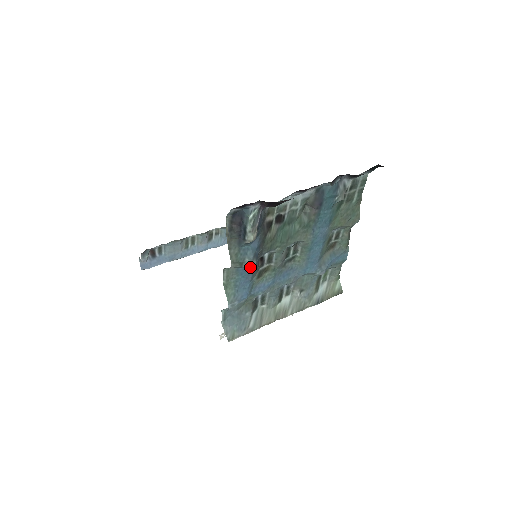
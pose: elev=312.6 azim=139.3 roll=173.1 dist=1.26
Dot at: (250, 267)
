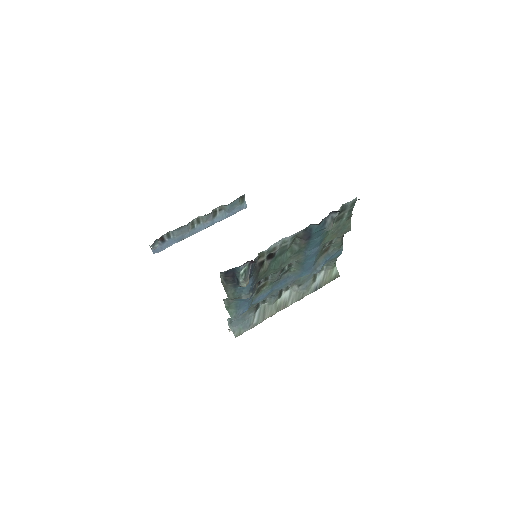
Dot at: occluded
